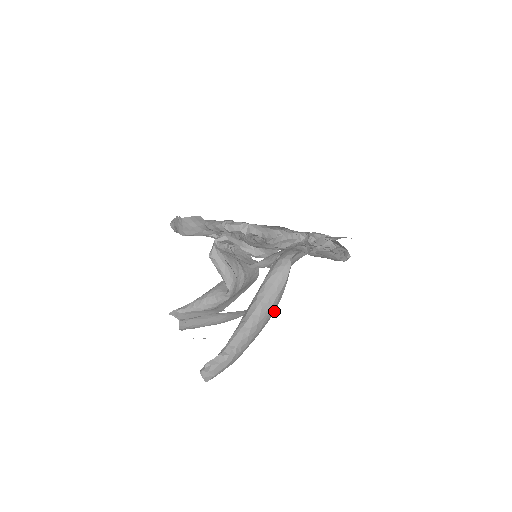
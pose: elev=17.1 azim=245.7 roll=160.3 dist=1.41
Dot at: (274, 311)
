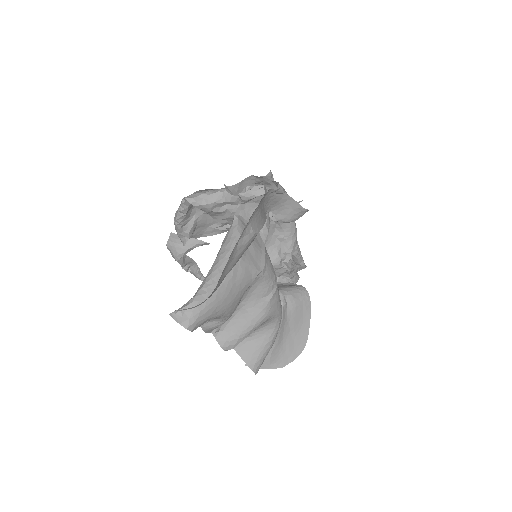
Dot at: (247, 263)
